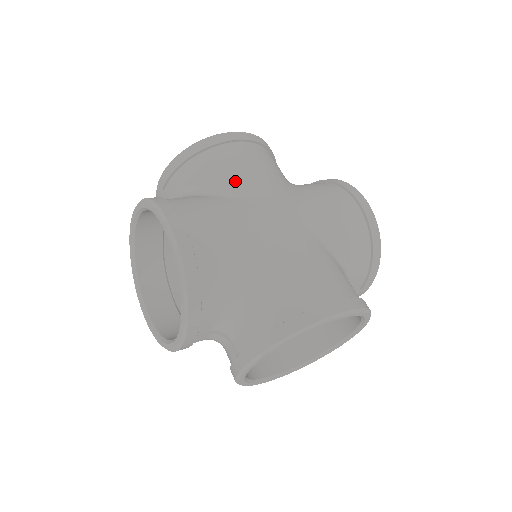
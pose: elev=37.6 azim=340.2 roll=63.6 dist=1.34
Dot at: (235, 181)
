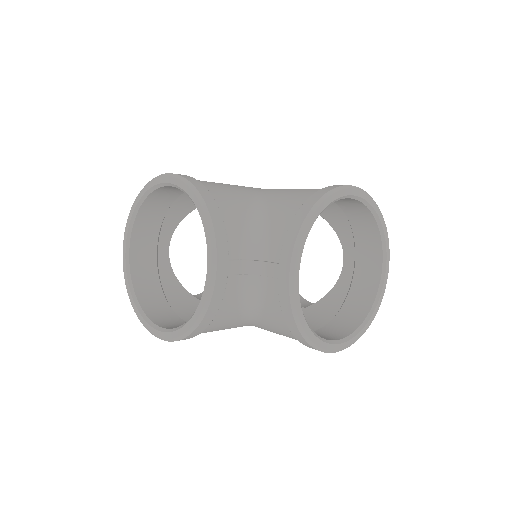
Dot at: occluded
